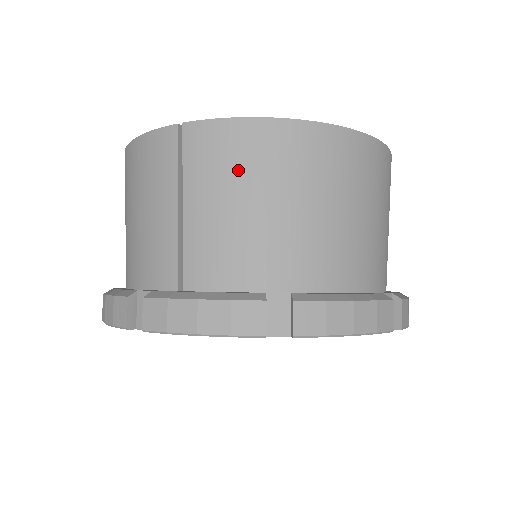
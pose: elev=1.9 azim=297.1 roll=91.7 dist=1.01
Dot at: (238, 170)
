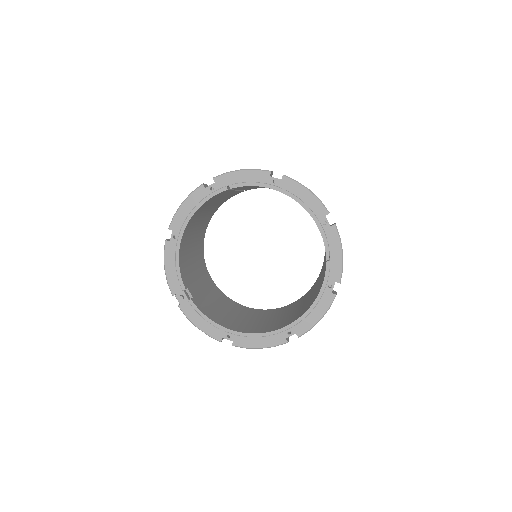
Dot at: occluded
